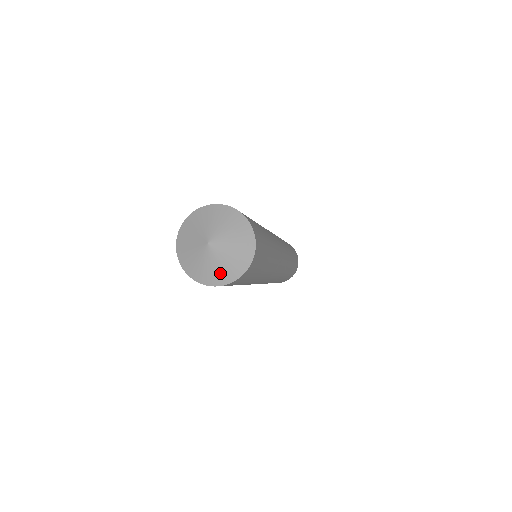
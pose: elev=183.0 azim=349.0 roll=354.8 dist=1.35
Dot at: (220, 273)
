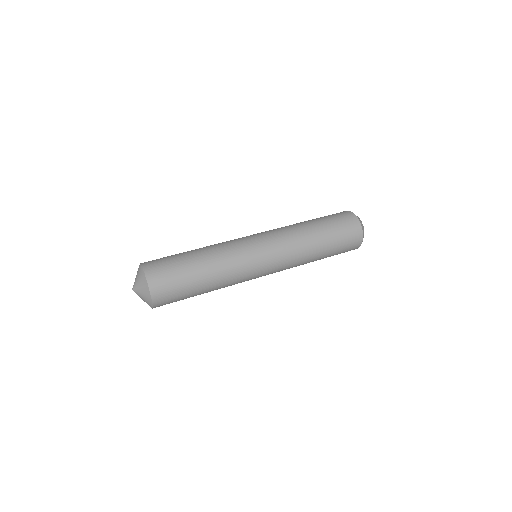
Dot at: occluded
